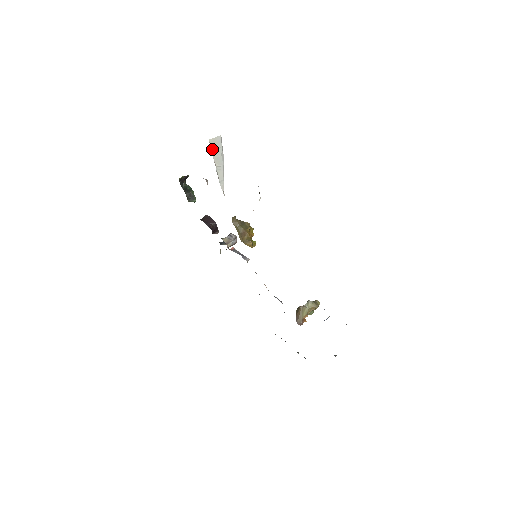
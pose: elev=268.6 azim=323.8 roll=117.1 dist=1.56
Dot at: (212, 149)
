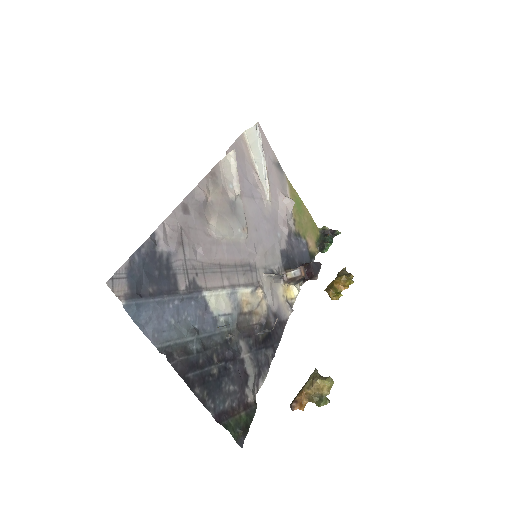
Dot at: (249, 140)
